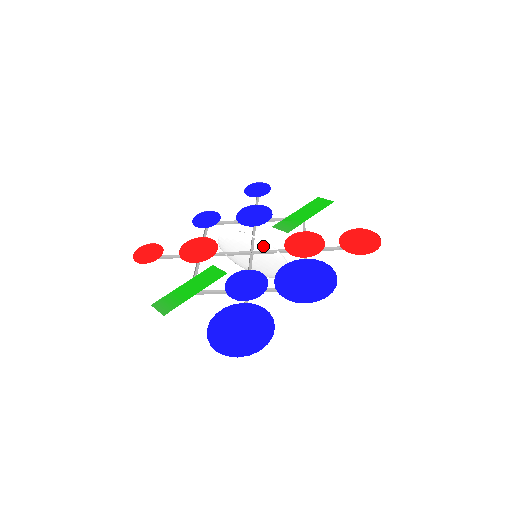
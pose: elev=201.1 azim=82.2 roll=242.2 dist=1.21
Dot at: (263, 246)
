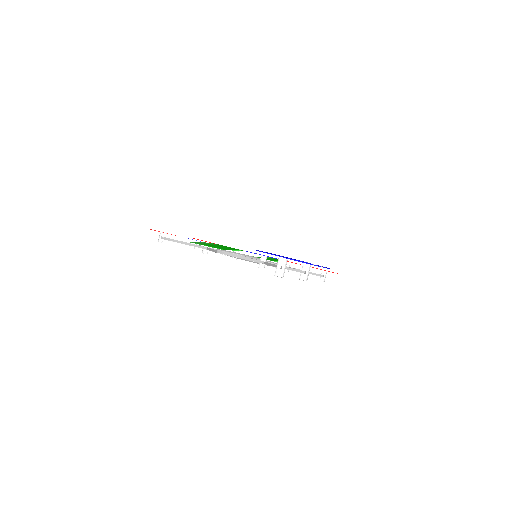
Dot at: (252, 261)
